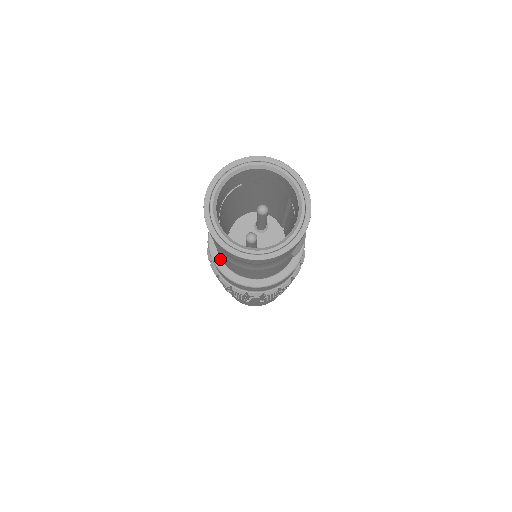
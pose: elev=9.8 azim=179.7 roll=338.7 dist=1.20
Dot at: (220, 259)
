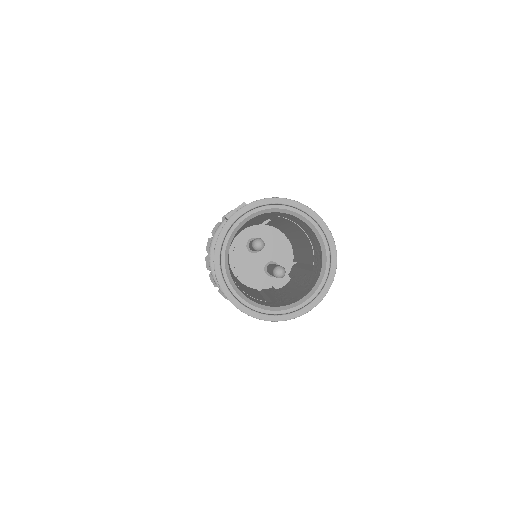
Dot at: occluded
